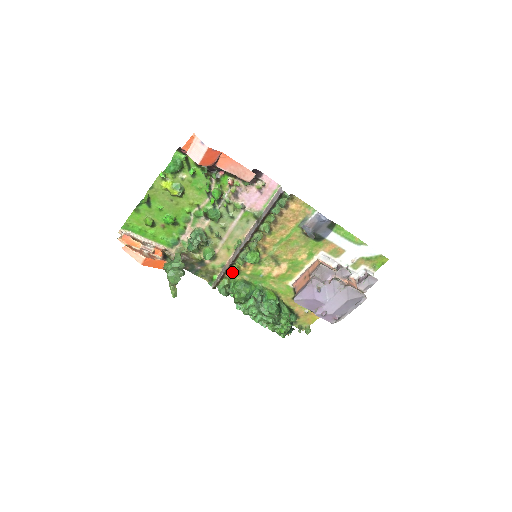
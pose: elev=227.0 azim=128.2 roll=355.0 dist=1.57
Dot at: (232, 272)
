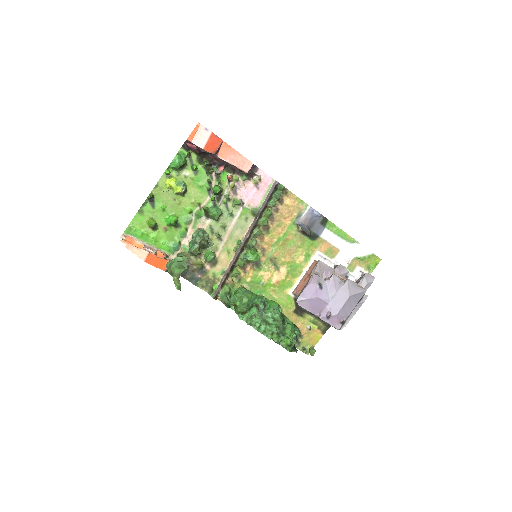
Dot at: (232, 280)
